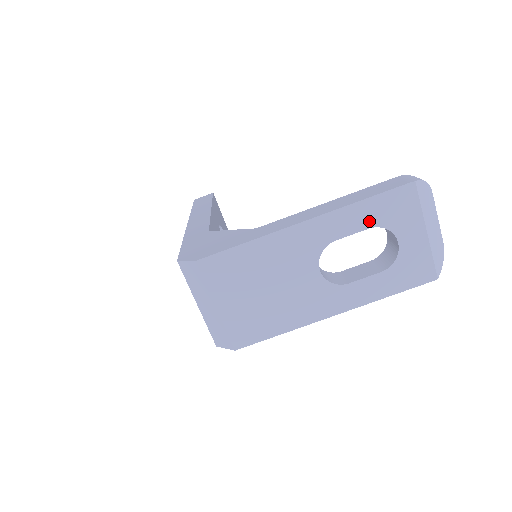
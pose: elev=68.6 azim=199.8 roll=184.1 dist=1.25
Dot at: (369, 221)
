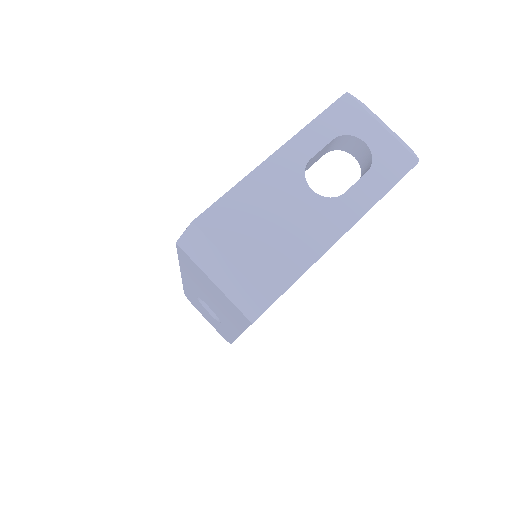
Dot at: (329, 134)
